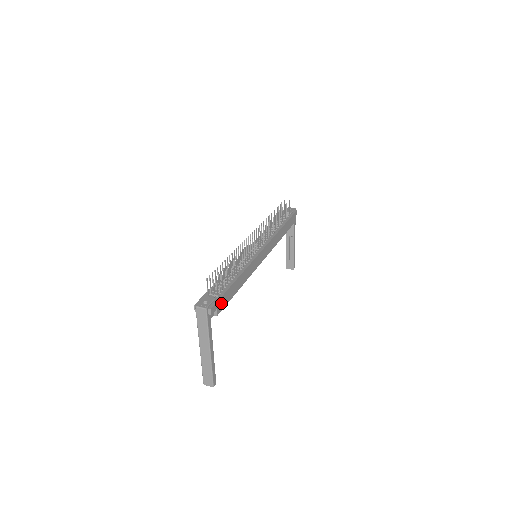
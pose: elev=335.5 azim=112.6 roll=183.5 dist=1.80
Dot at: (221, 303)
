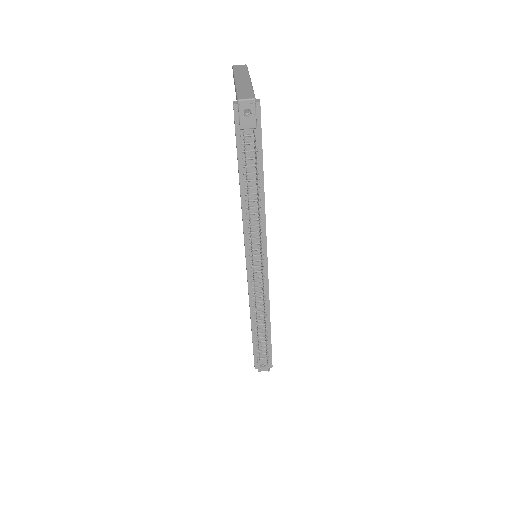
Dot at: occluded
